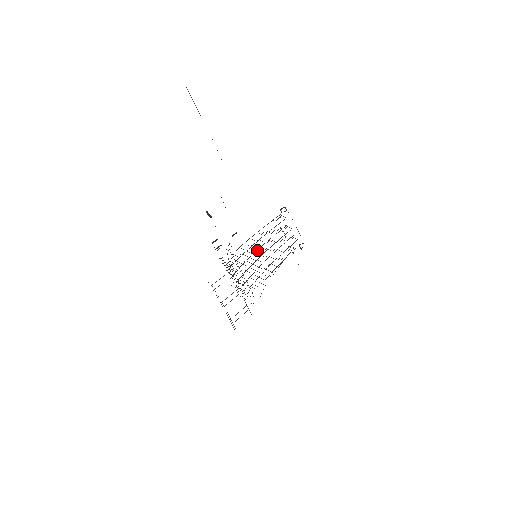
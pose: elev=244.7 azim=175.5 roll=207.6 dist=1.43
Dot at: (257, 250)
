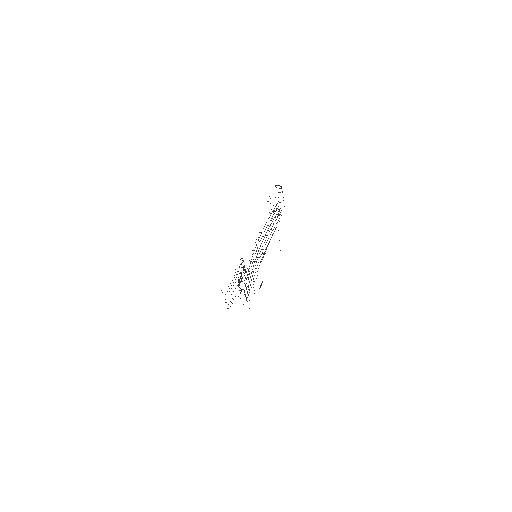
Dot at: occluded
